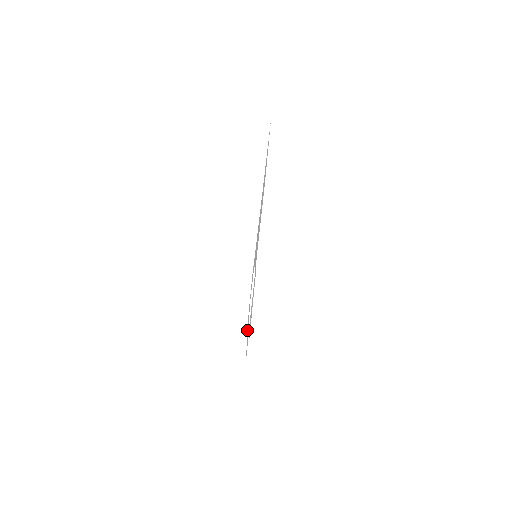
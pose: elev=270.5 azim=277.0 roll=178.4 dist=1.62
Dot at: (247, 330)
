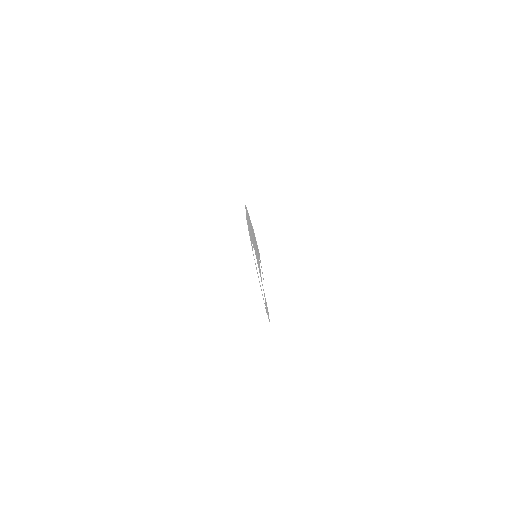
Dot at: (257, 273)
